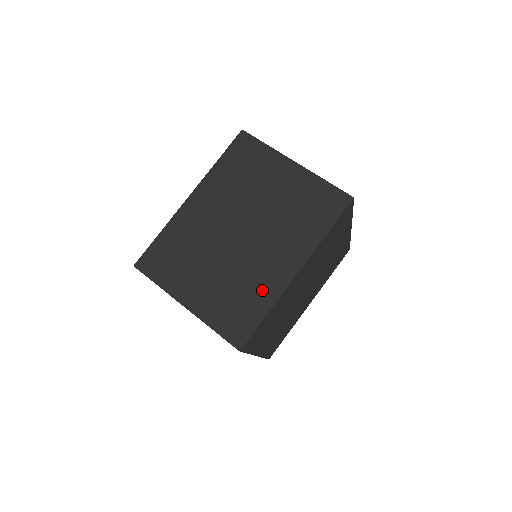
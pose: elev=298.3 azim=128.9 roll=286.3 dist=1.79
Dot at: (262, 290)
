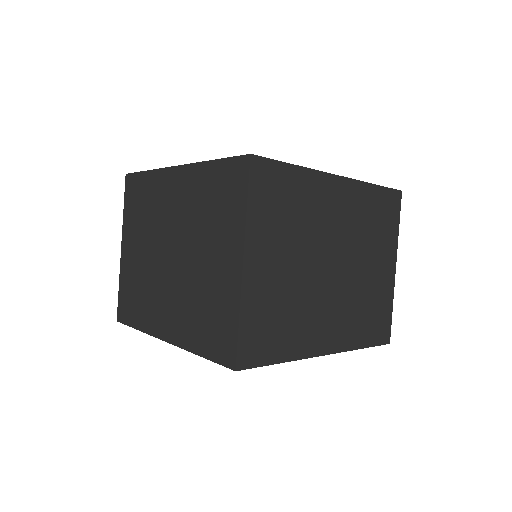
Dot at: (299, 336)
